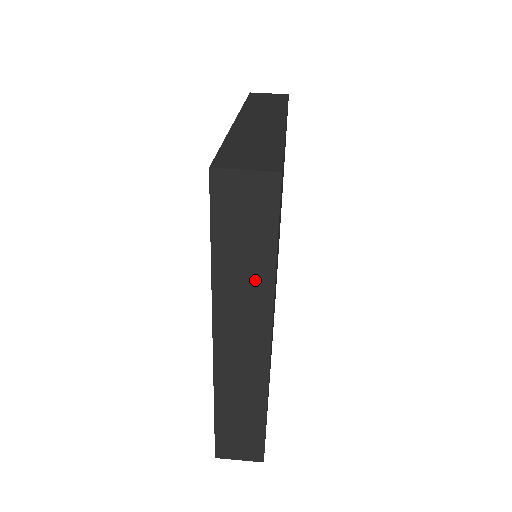
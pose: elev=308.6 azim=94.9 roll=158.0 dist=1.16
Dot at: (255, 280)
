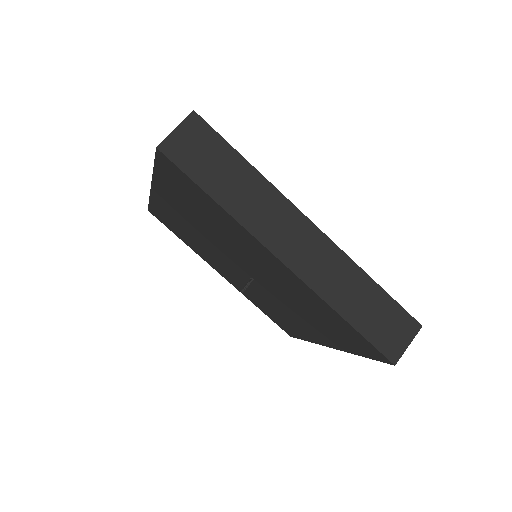
Dot at: (254, 189)
